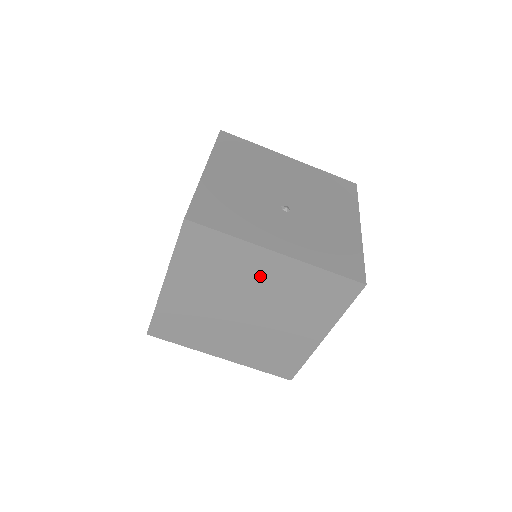
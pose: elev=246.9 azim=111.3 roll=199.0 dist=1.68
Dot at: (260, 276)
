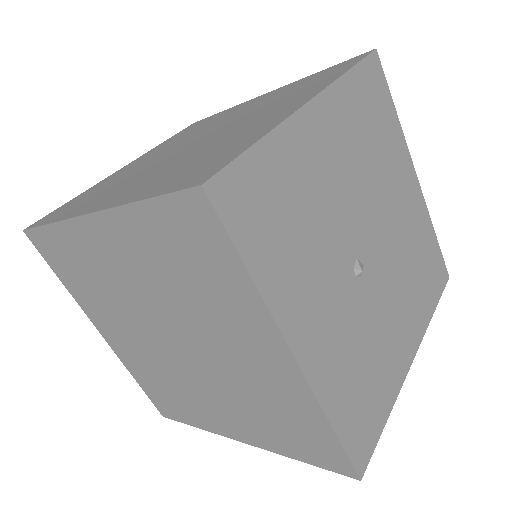
Dot at: (237, 345)
